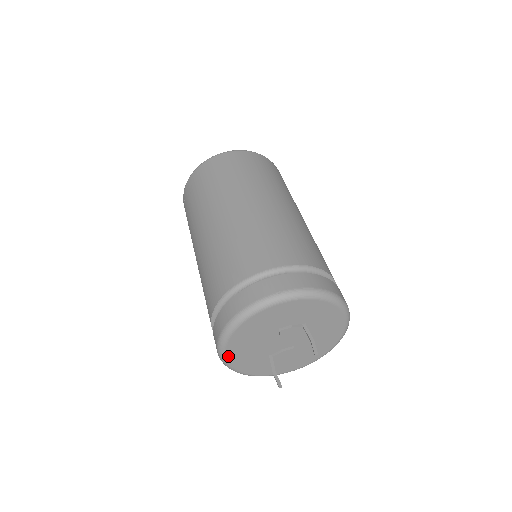
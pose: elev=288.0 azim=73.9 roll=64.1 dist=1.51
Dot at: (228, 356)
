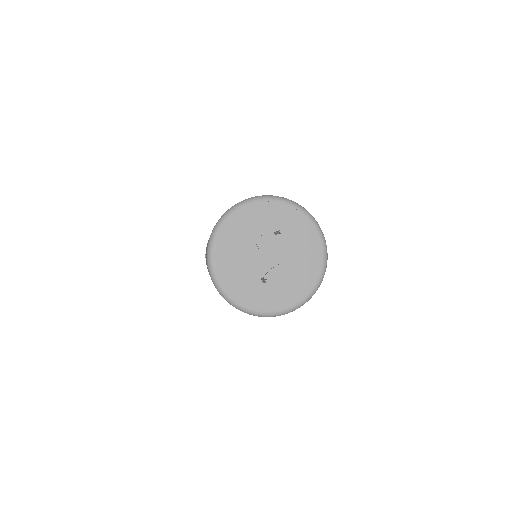
Dot at: (221, 280)
